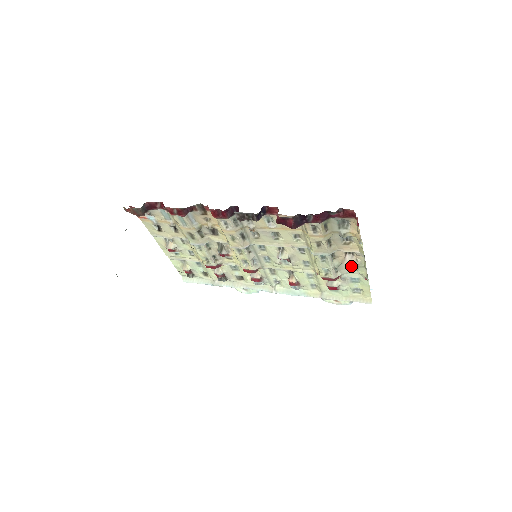
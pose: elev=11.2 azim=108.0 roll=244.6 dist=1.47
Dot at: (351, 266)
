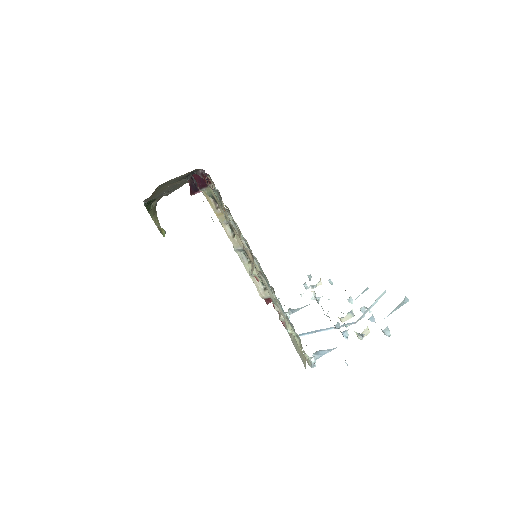
Dot at: (256, 278)
